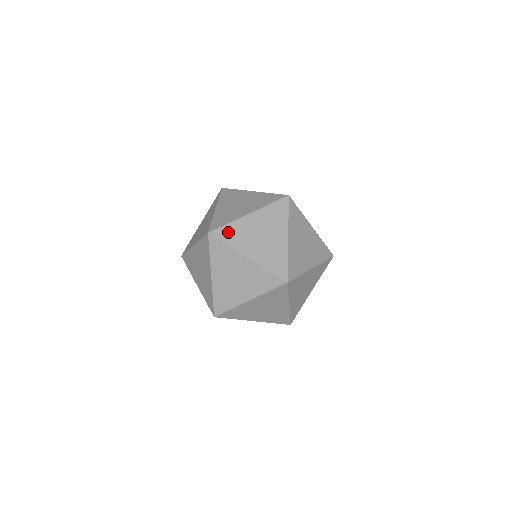
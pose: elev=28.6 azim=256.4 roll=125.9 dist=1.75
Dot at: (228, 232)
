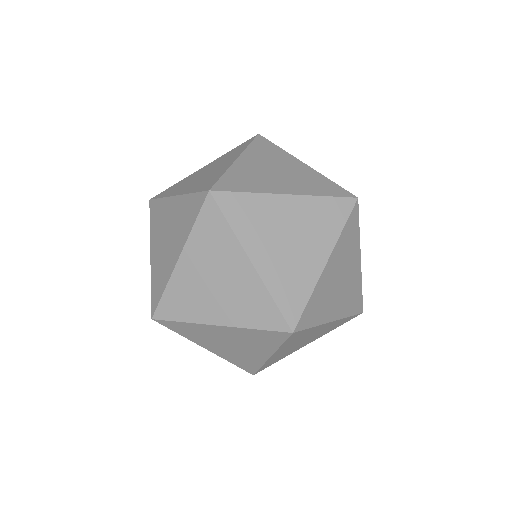
Dot at: (241, 206)
